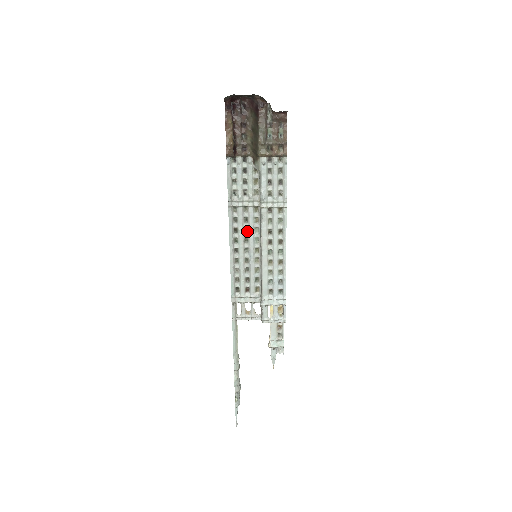
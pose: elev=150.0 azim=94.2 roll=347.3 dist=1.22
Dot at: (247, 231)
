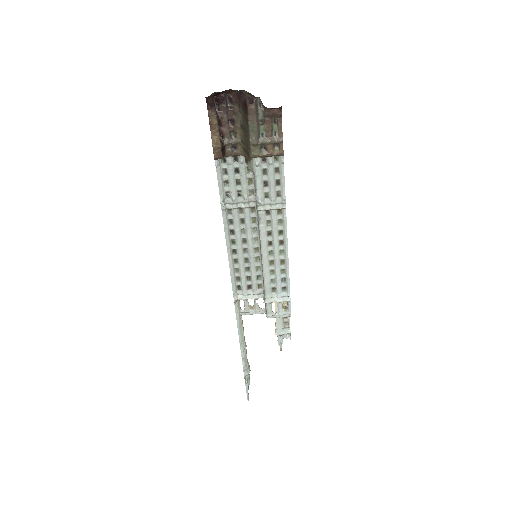
Dot at: (244, 232)
